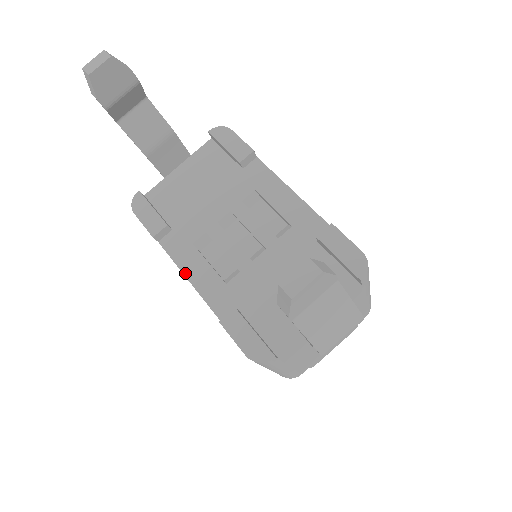
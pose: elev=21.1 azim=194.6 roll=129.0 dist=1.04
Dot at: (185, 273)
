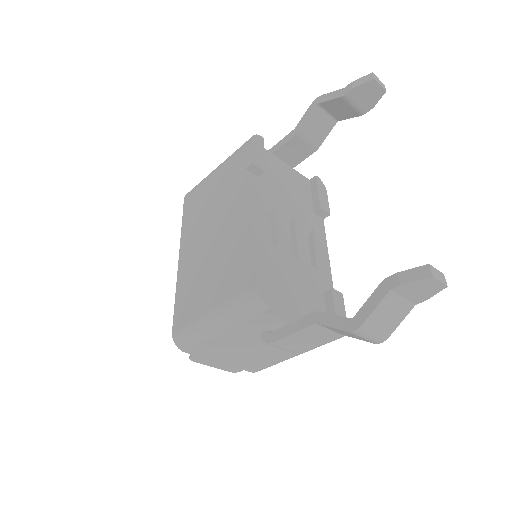
Dot at: (248, 202)
